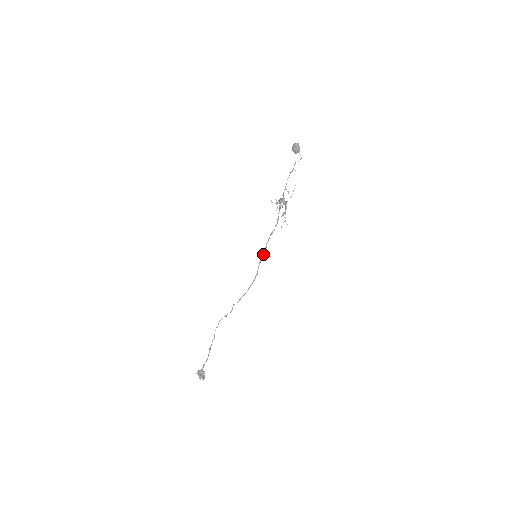
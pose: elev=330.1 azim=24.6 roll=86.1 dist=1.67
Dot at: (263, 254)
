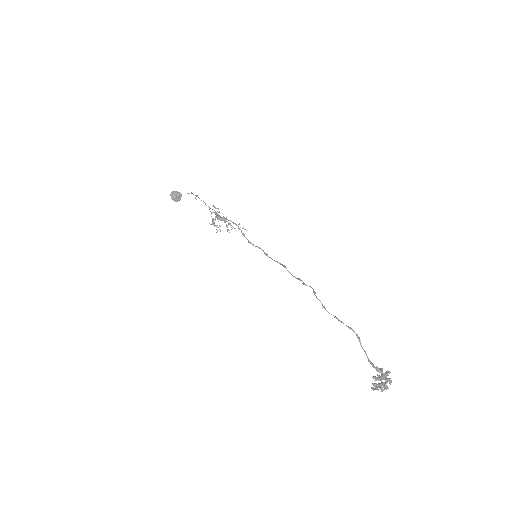
Dot at: (260, 248)
